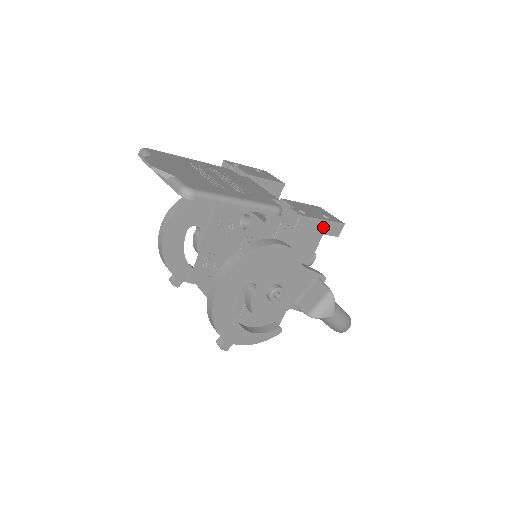
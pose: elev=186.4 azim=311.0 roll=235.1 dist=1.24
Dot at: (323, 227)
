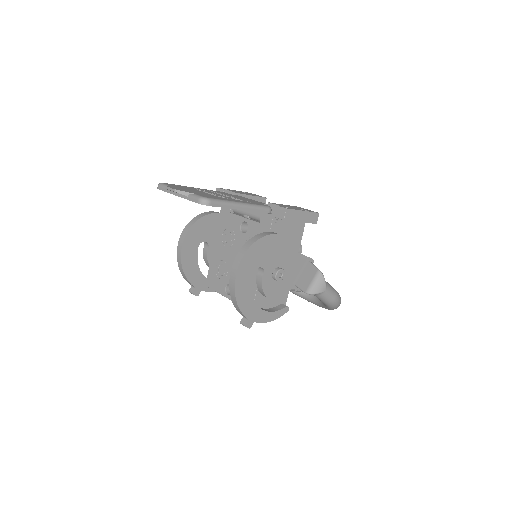
Dot at: (304, 217)
